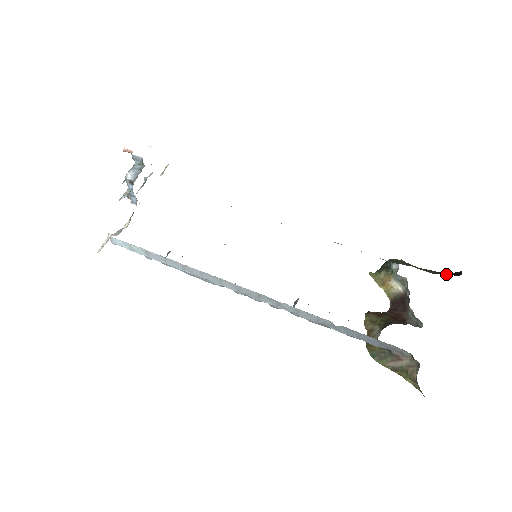
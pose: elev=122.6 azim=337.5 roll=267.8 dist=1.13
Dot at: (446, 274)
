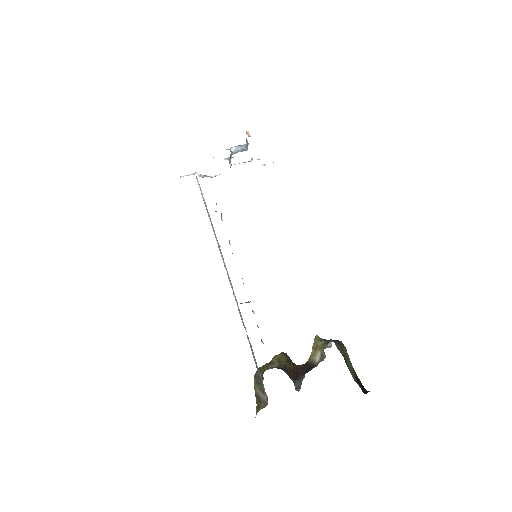
Dot at: (358, 384)
